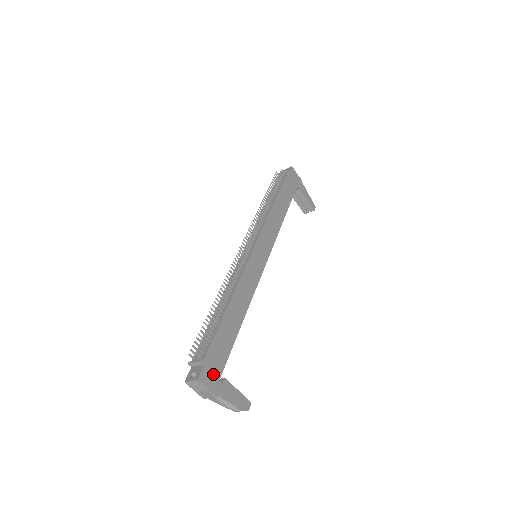
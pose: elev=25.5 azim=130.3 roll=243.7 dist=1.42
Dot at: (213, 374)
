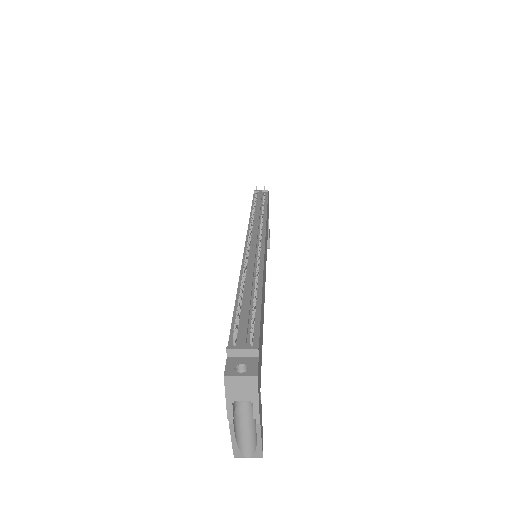
Dot at: (259, 378)
